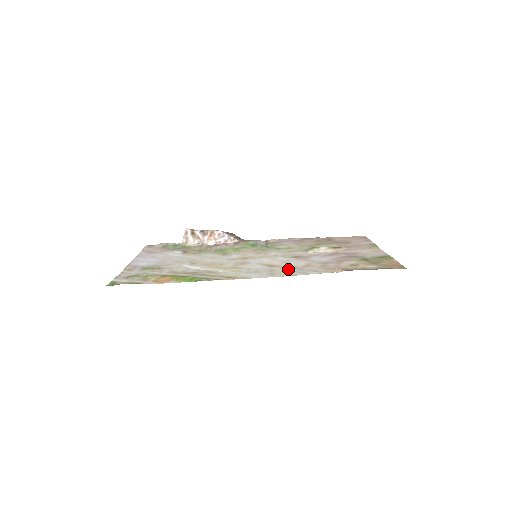
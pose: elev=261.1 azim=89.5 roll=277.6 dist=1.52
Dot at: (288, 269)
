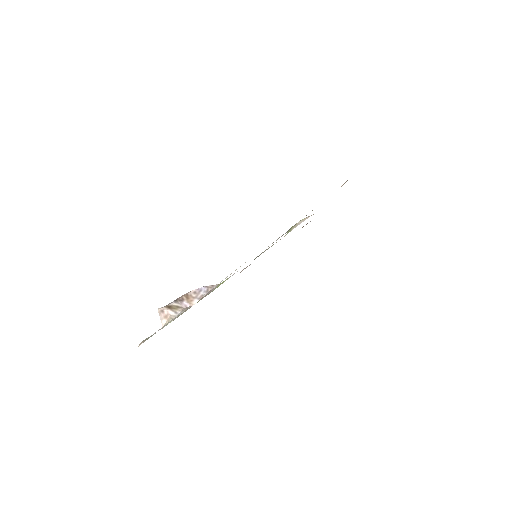
Dot at: occluded
